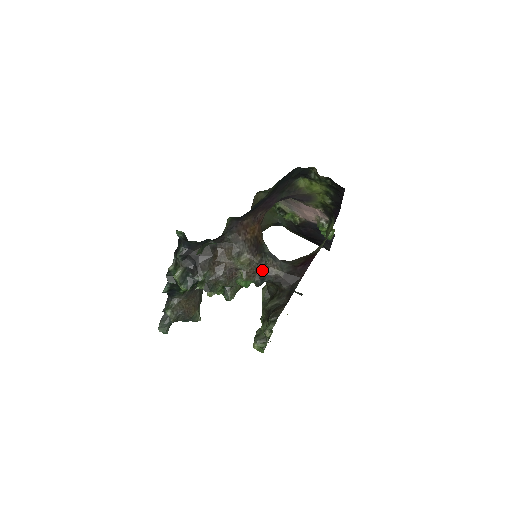
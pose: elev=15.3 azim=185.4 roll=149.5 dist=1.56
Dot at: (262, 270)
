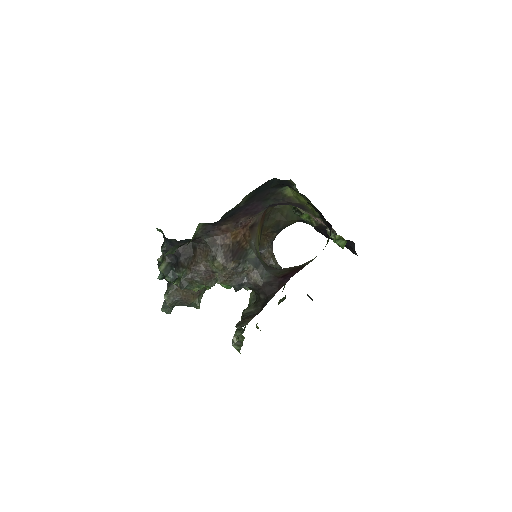
Dot at: (241, 276)
